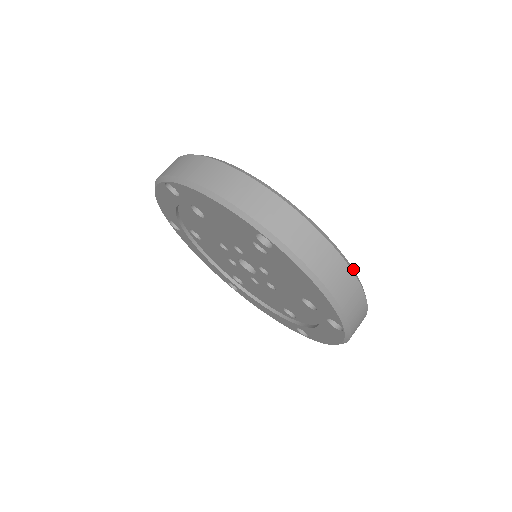
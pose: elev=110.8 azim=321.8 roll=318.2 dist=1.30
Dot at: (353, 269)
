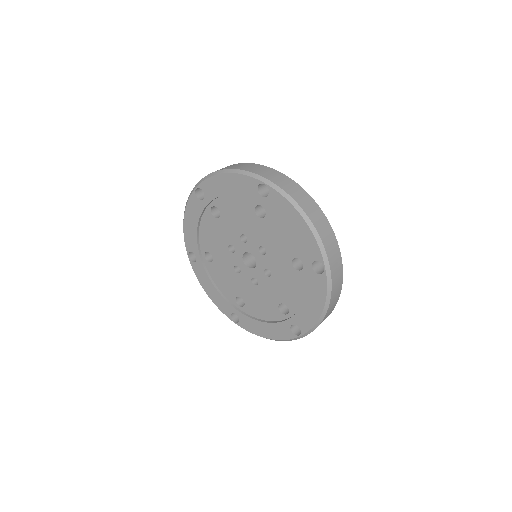
Dot at: occluded
